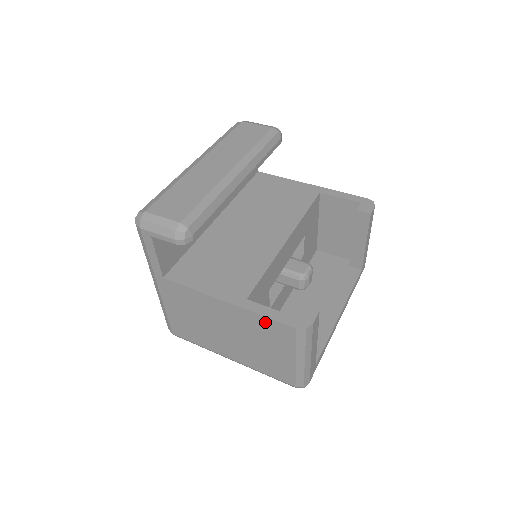
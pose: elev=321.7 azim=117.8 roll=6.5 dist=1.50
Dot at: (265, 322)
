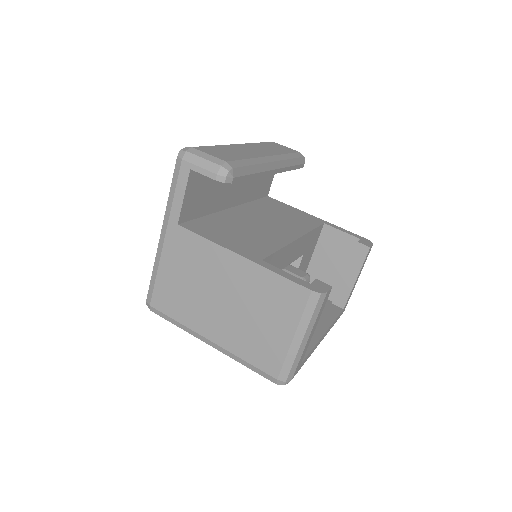
Dot at: (277, 283)
